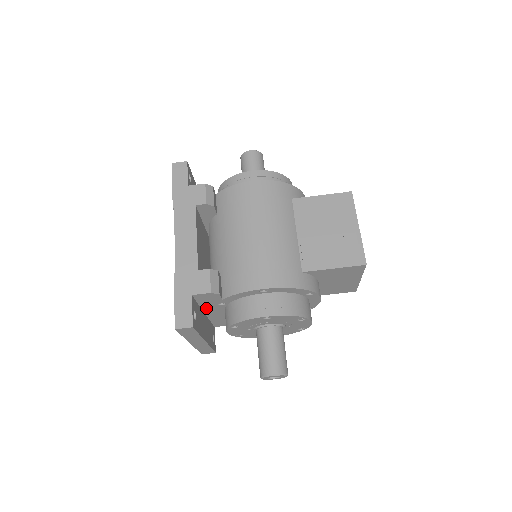
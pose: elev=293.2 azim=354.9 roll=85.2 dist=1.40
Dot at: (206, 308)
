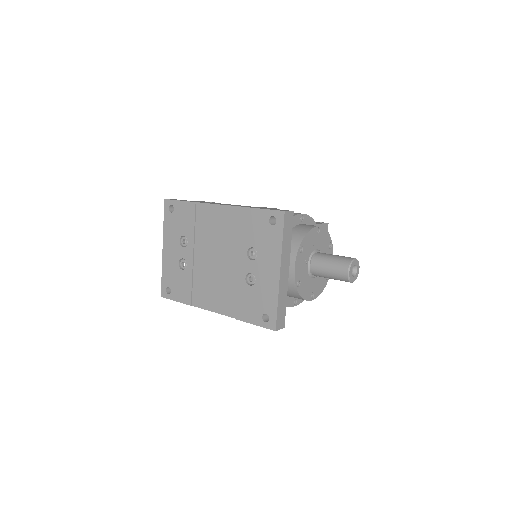
Dot at: occluded
